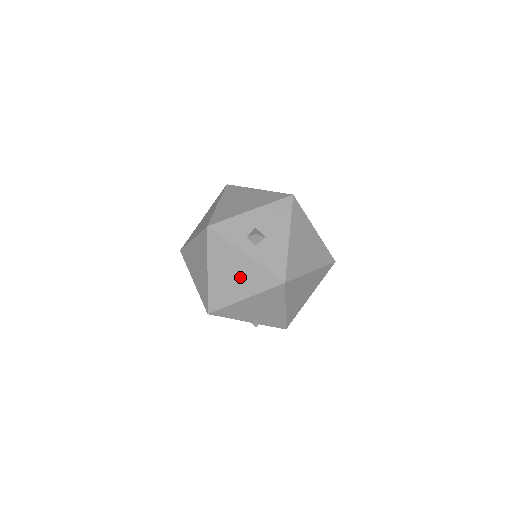
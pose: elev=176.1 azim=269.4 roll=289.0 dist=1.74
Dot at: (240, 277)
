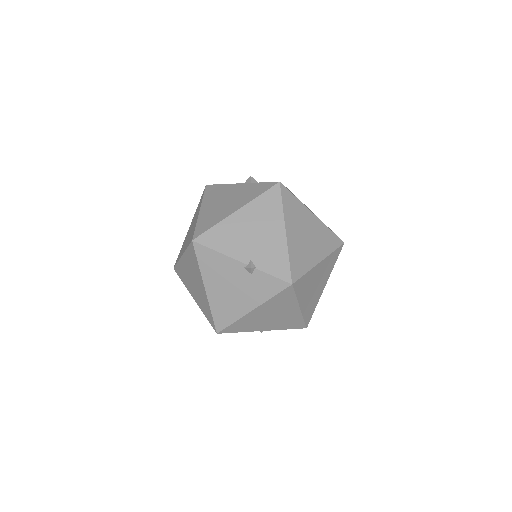
Dot at: (233, 199)
